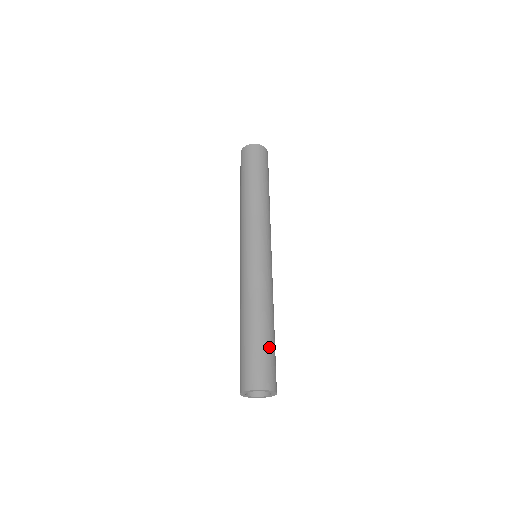
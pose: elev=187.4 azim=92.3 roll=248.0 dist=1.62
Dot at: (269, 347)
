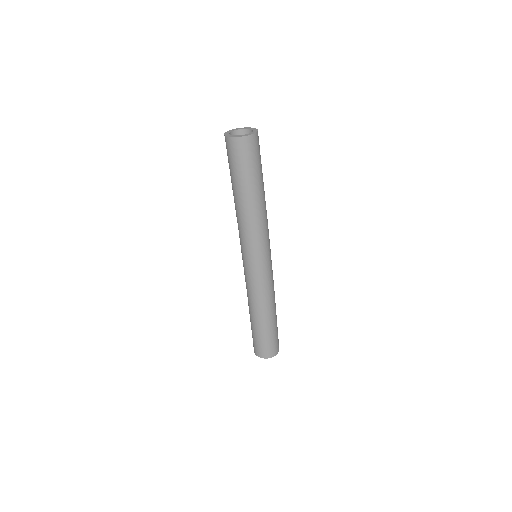
Dot at: (261, 335)
